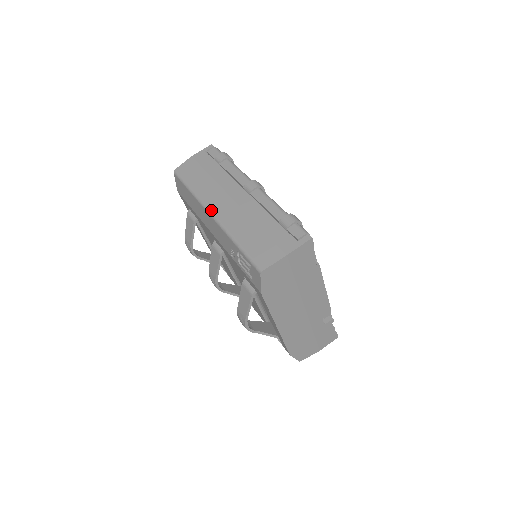
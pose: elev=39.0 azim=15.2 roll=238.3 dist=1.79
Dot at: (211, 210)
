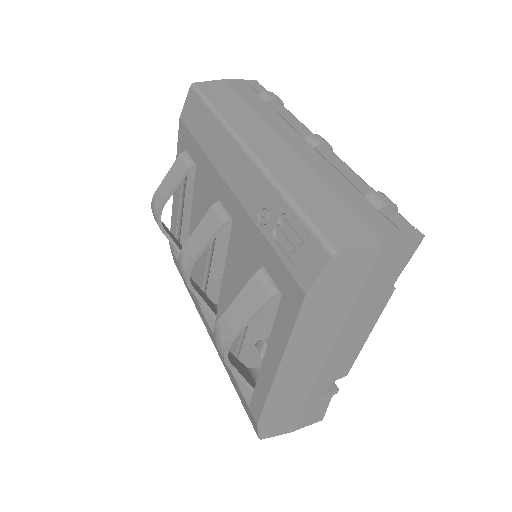
Dot at: (248, 143)
